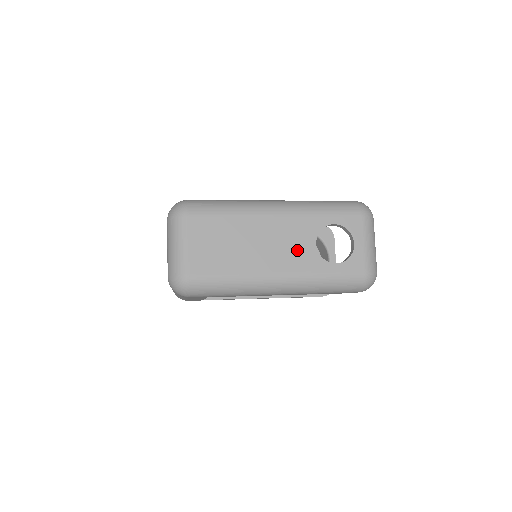
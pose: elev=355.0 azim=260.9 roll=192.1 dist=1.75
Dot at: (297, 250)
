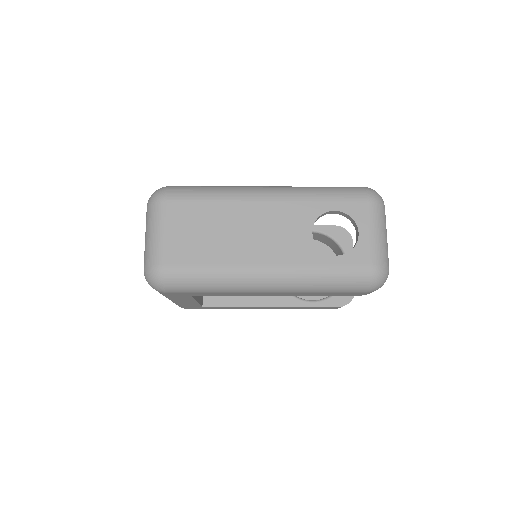
Dot at: (289, 240)
